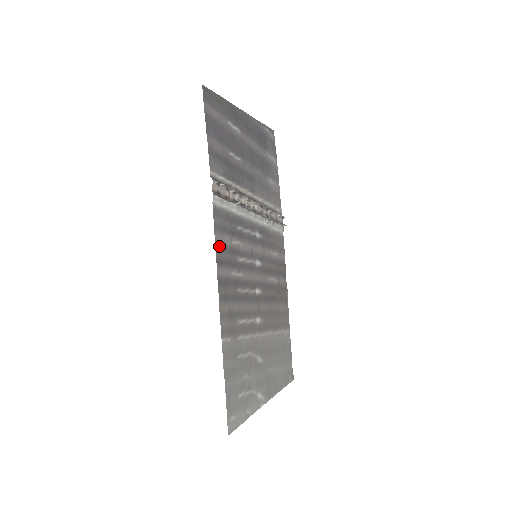
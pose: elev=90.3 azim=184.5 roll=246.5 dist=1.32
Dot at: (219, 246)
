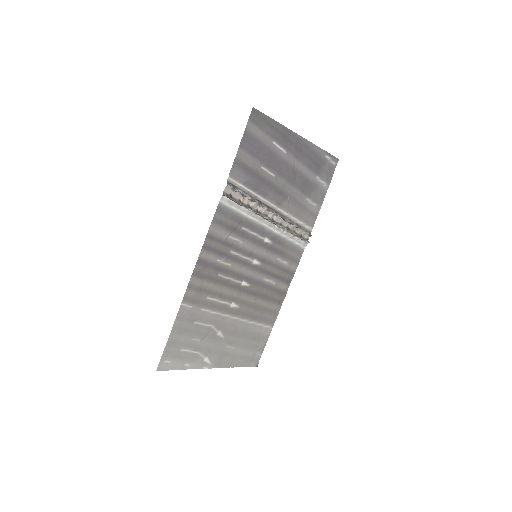
Dot at: (212, 236)
